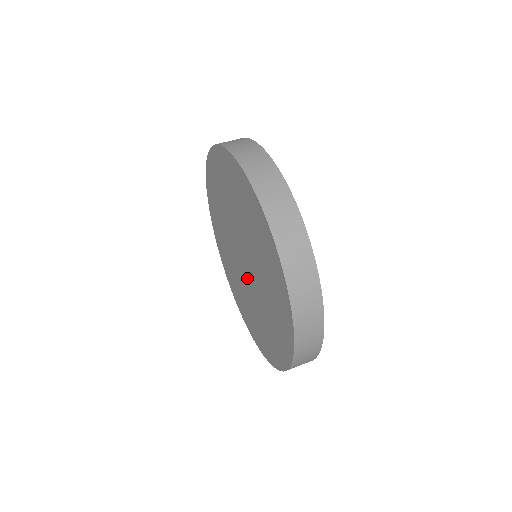
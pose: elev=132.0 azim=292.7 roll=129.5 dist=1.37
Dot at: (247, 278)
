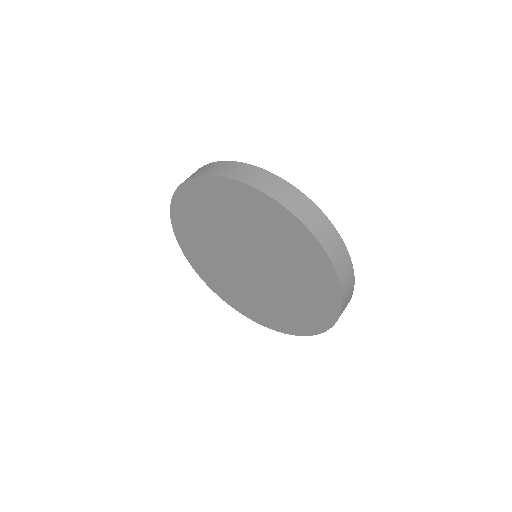
Dot at: (243, 271)
